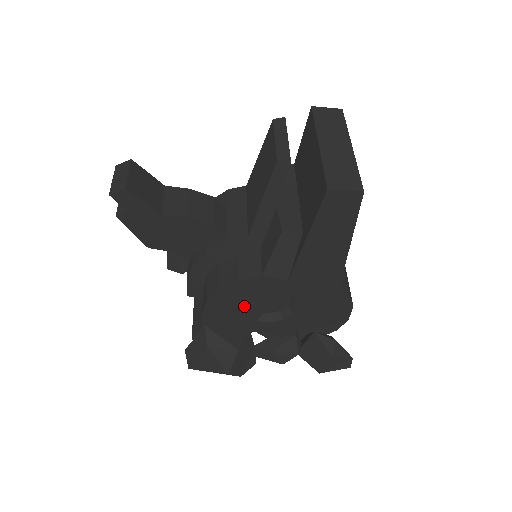
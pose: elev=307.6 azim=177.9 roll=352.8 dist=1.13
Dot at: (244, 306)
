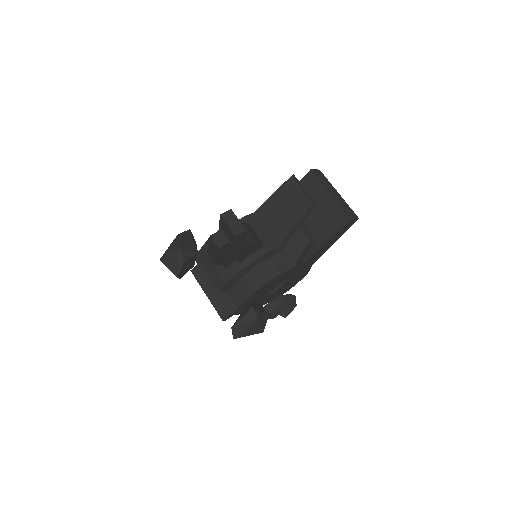
Dot at: (268, 288)
